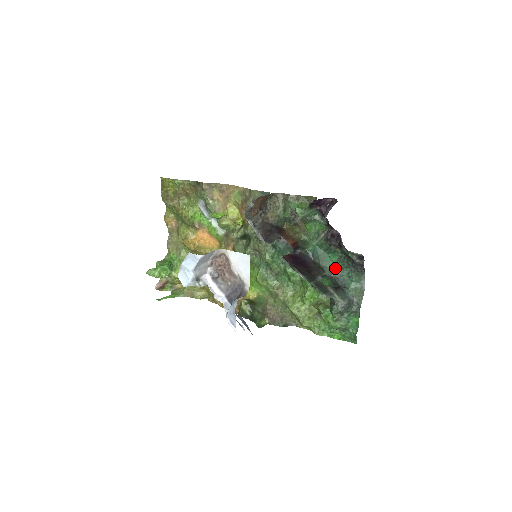
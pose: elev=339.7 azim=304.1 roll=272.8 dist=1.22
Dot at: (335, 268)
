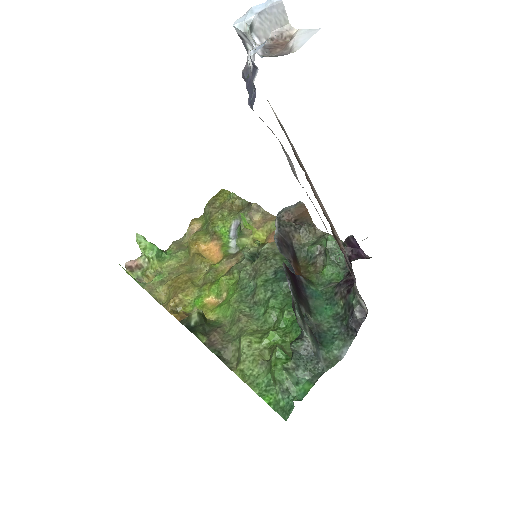
Dot at: (324, 322)
